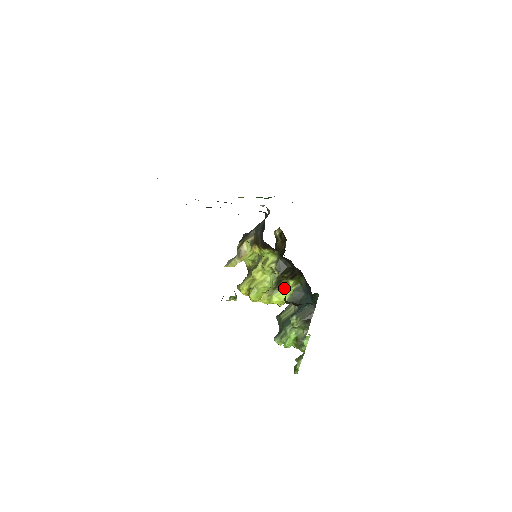
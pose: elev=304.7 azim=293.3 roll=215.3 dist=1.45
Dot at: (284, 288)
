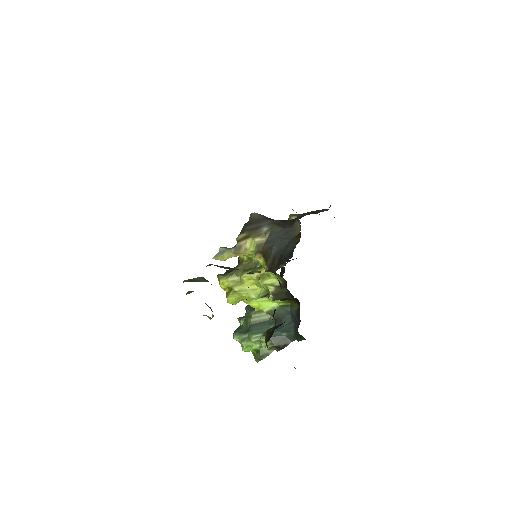
Dot at: occluded
